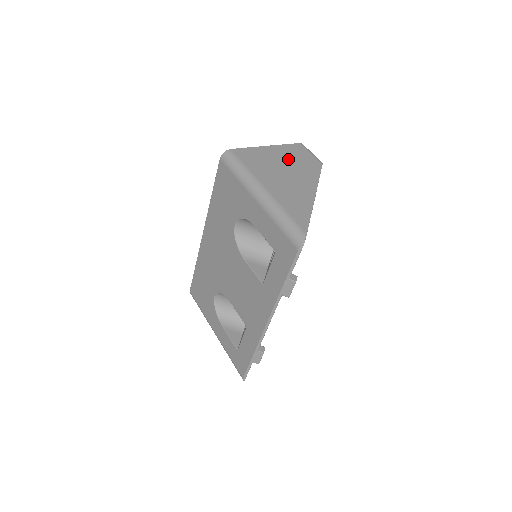
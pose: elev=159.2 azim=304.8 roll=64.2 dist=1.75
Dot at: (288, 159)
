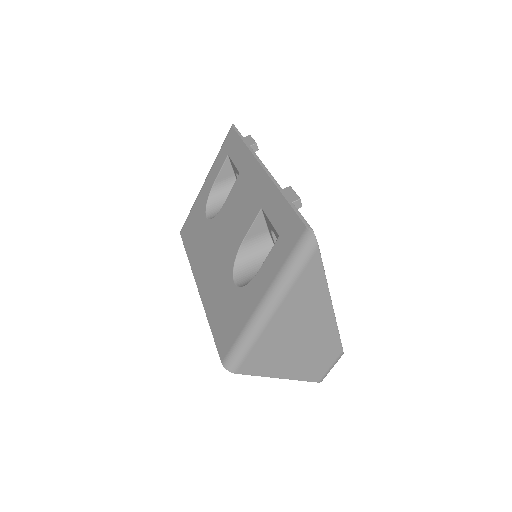
Dot at: occluded
